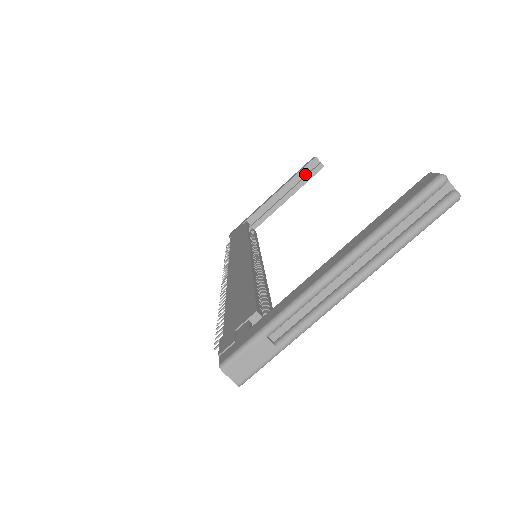
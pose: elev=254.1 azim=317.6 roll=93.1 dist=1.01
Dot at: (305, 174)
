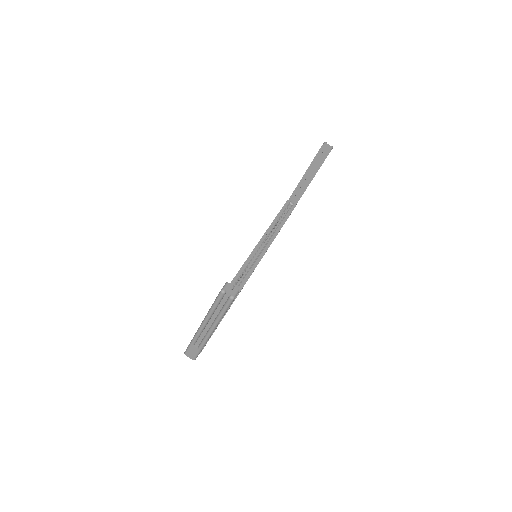
Dot at: (321, 157)
